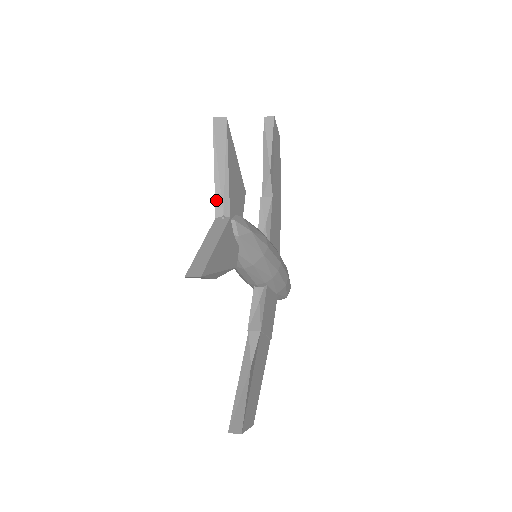
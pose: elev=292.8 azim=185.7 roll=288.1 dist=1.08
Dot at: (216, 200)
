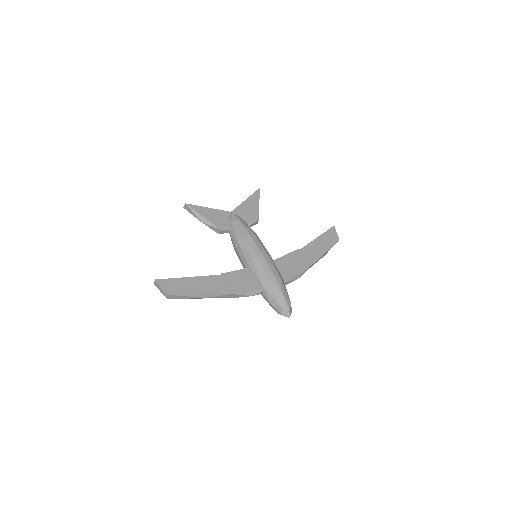
Dot at: occluded
